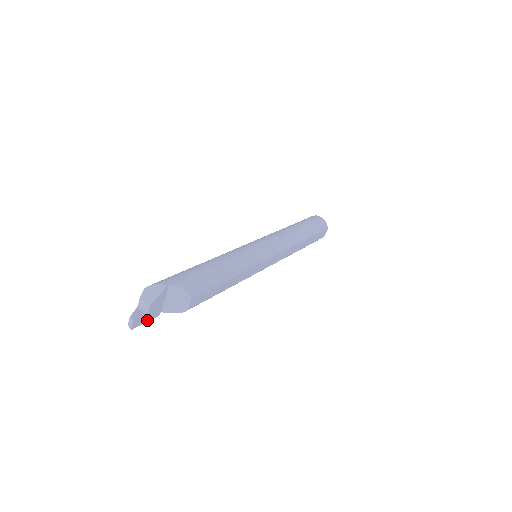
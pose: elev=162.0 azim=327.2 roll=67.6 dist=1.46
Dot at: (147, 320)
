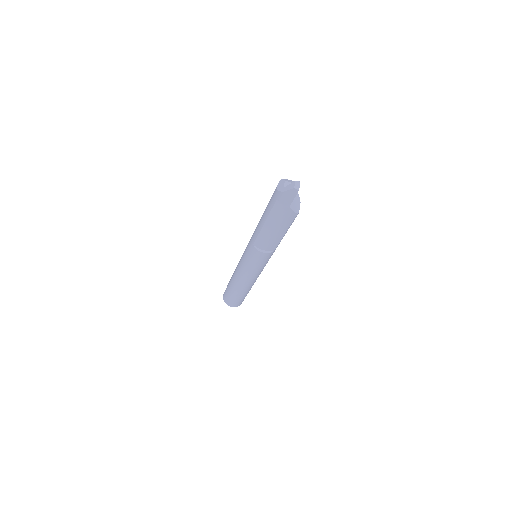
Dot at: (293, 199)
